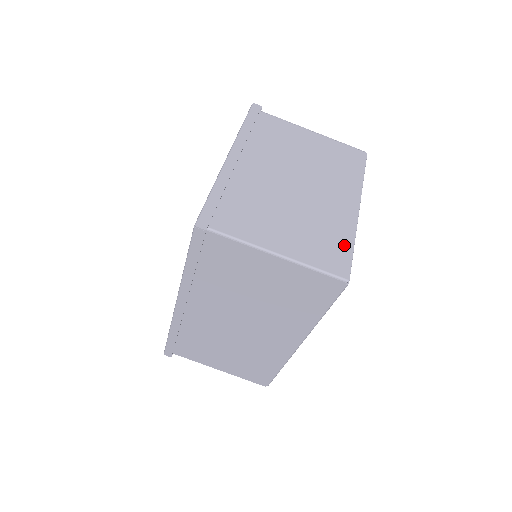
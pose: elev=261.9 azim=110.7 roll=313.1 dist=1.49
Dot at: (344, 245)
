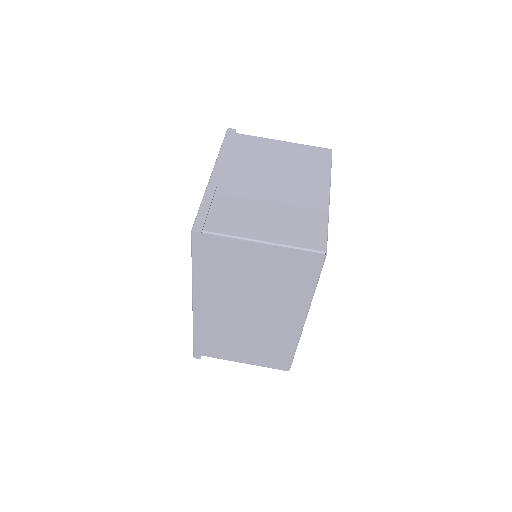
Dot at: (319, 226)
